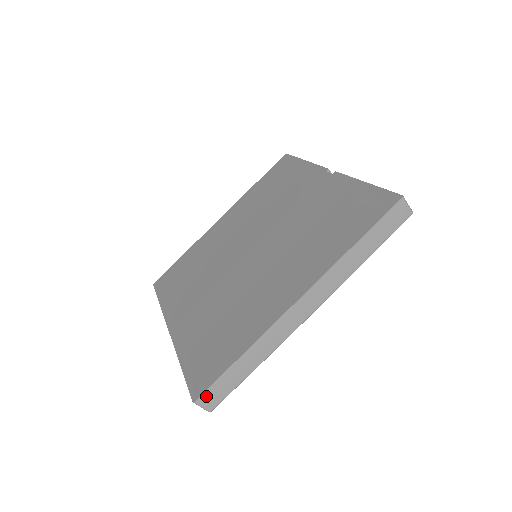
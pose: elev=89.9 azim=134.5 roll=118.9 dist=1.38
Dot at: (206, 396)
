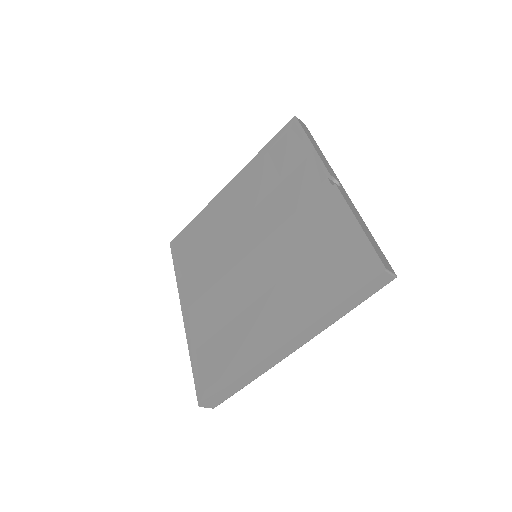
Dot at: (208, 403)
